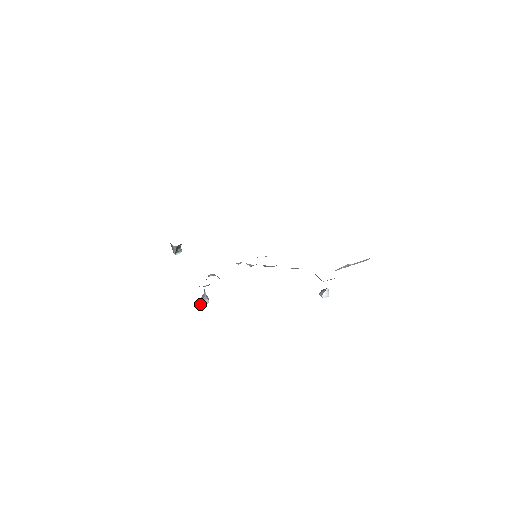
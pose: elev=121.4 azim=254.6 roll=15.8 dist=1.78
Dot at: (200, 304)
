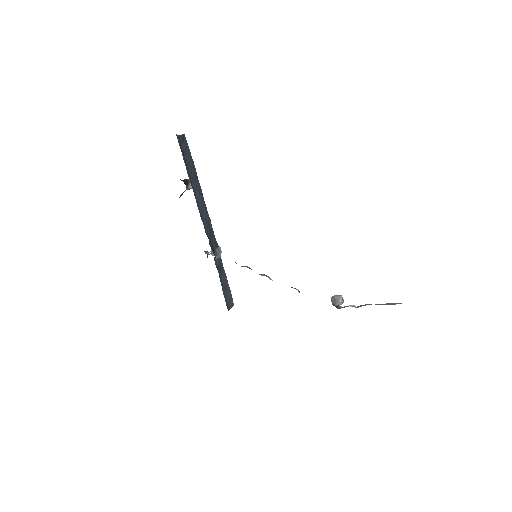
Dot at: occluded
